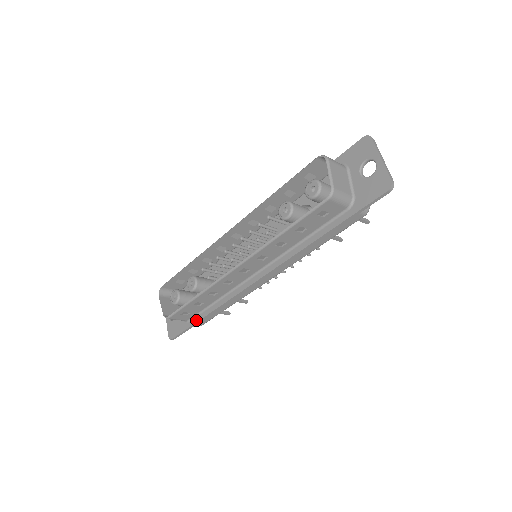
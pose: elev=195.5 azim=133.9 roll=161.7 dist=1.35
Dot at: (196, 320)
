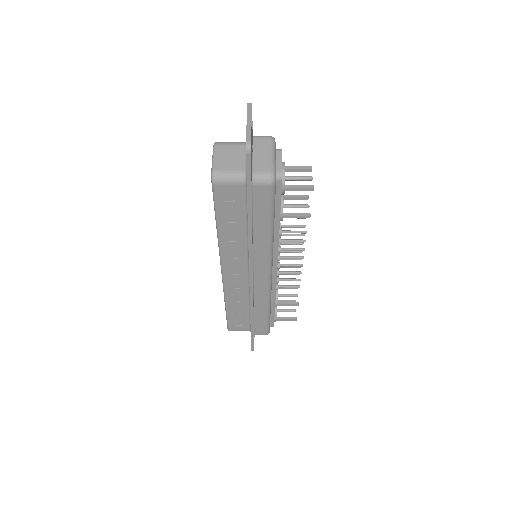
Dot at: occluded
